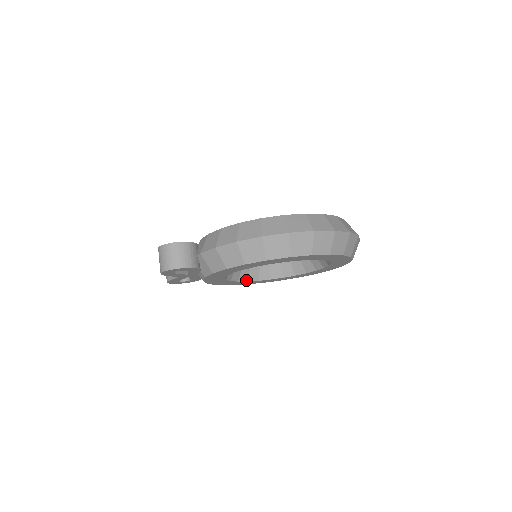
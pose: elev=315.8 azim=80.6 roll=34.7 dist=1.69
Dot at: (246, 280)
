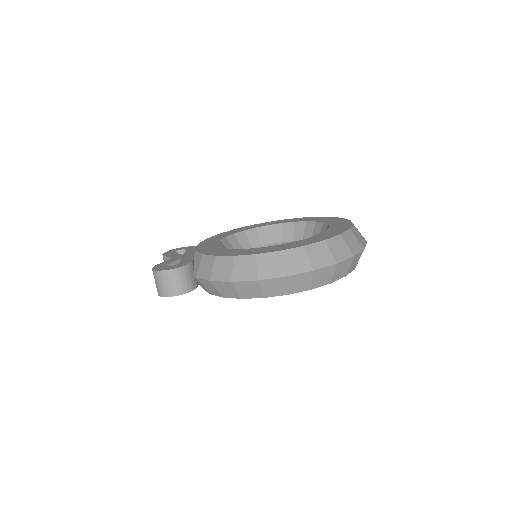
Dot at: occluded
